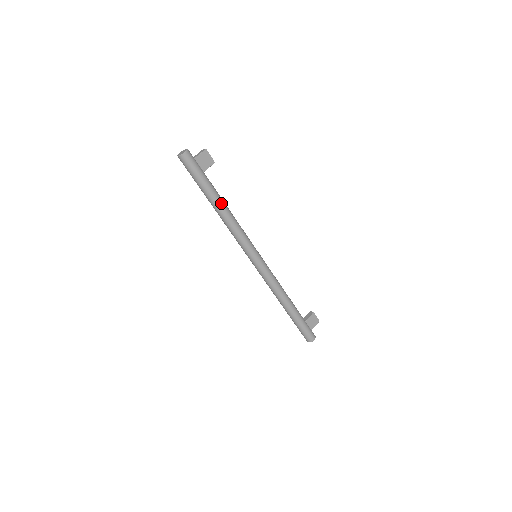
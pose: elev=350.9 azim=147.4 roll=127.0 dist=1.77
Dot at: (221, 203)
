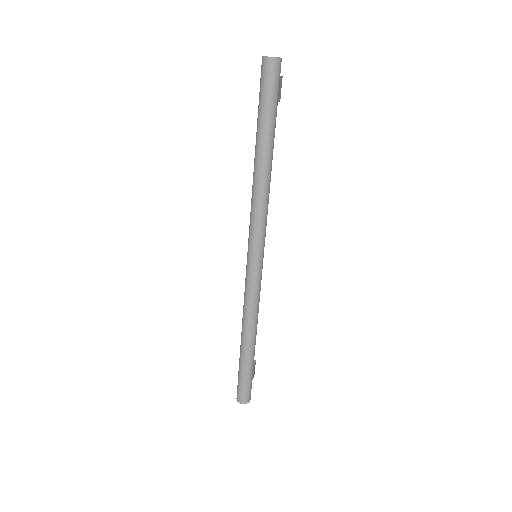
Dot at: (272, 158)
